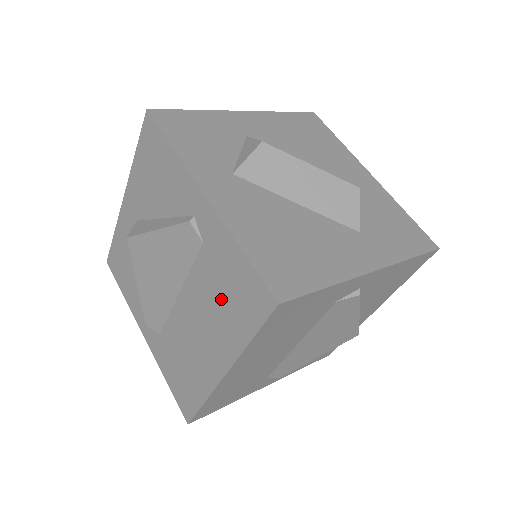
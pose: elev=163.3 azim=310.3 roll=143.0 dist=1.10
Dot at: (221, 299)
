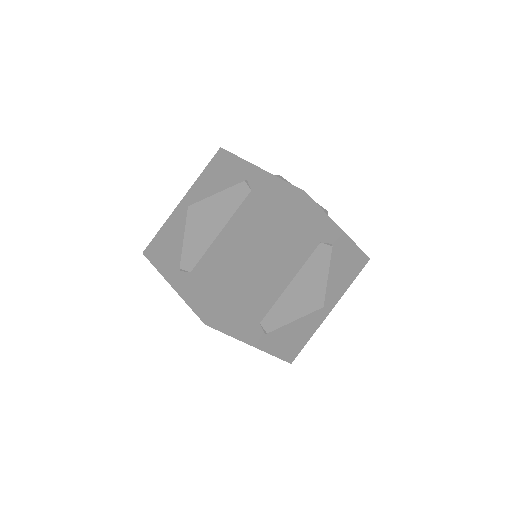
Dot at: (261, 212)
